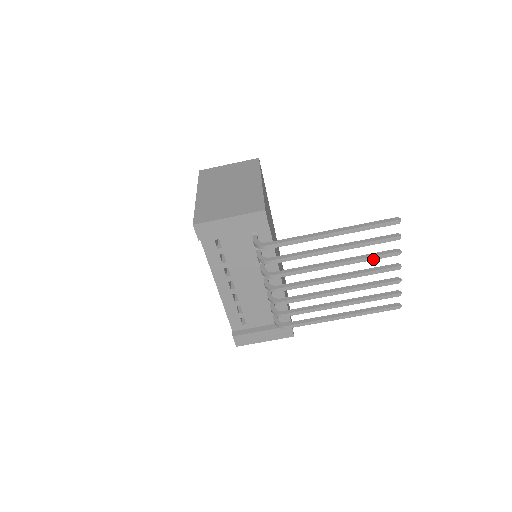
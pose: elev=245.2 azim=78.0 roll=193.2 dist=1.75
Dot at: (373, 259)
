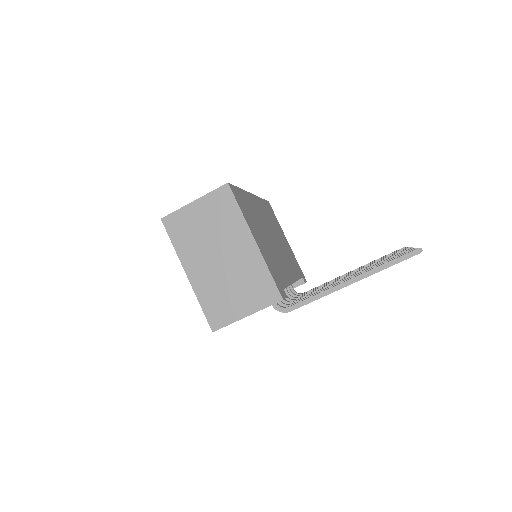
Dot at: occluded
